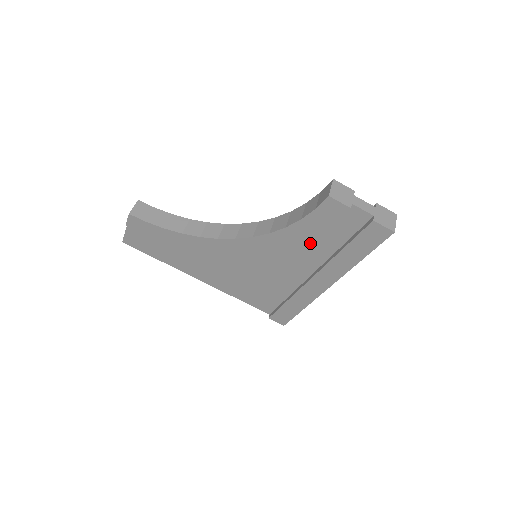
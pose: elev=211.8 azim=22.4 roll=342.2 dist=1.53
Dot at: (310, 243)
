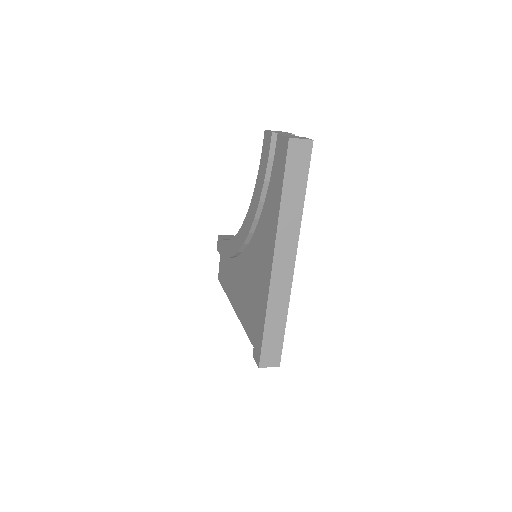
Dot at: (268, 205)
